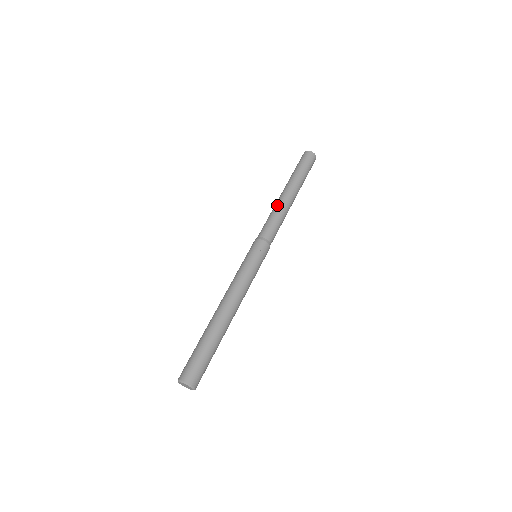
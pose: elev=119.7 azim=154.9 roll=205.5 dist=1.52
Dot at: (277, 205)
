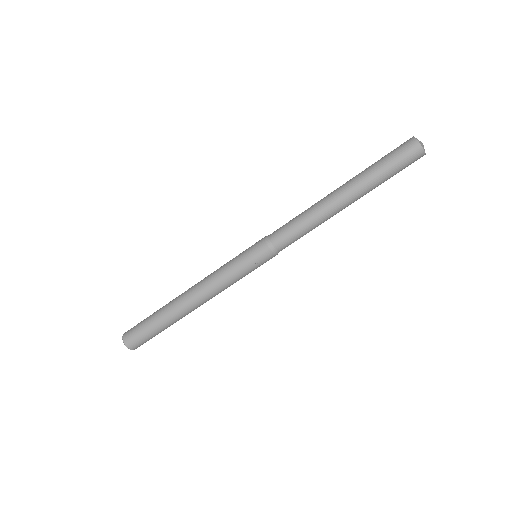
Dot at: (318, 211)
